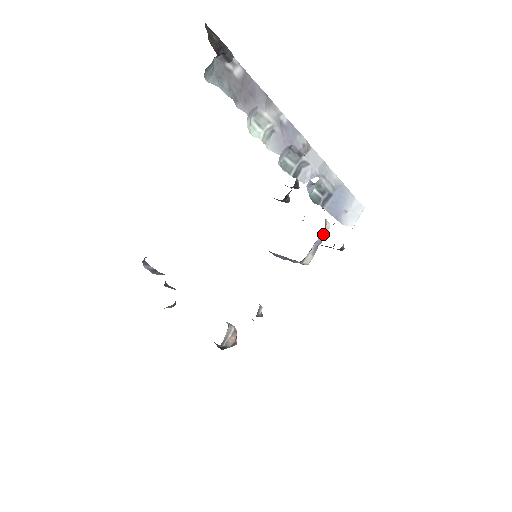
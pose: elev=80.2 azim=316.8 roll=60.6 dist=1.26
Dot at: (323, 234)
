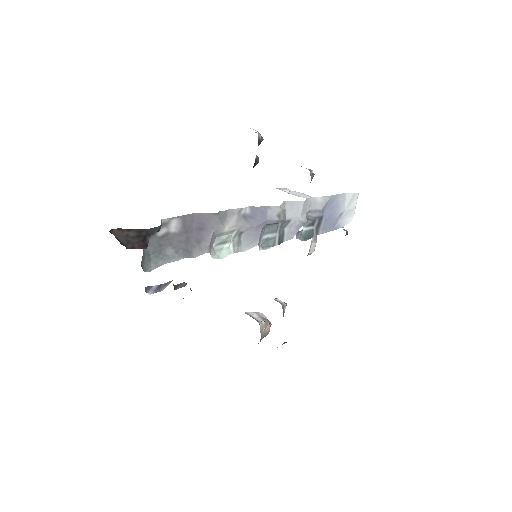
Dot at: occluded
